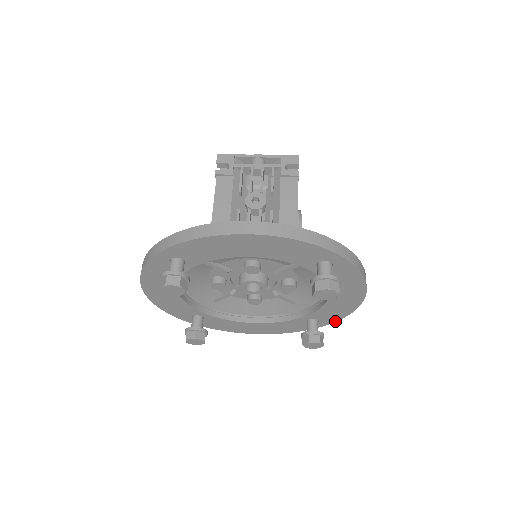
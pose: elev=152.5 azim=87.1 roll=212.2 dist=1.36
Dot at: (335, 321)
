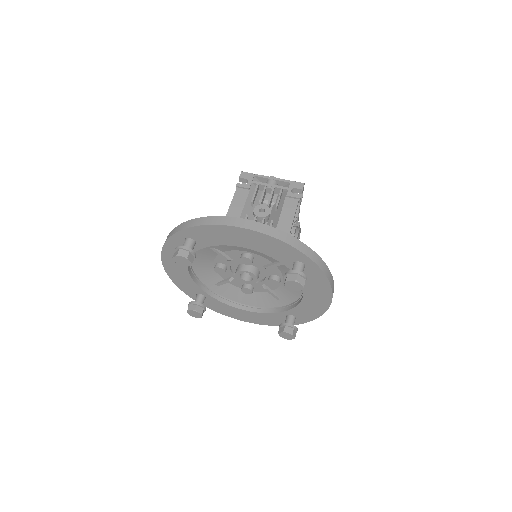
Dot at: (309, 321)
